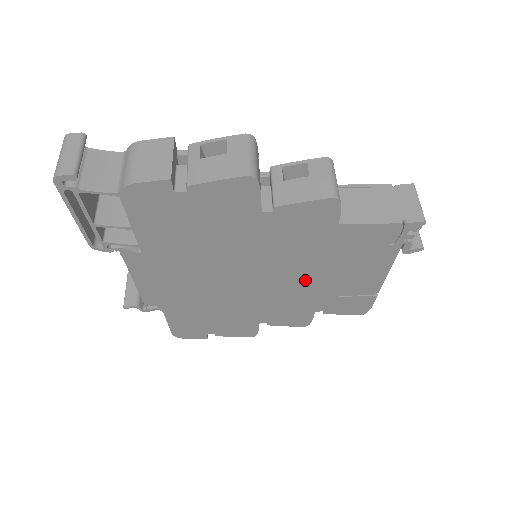
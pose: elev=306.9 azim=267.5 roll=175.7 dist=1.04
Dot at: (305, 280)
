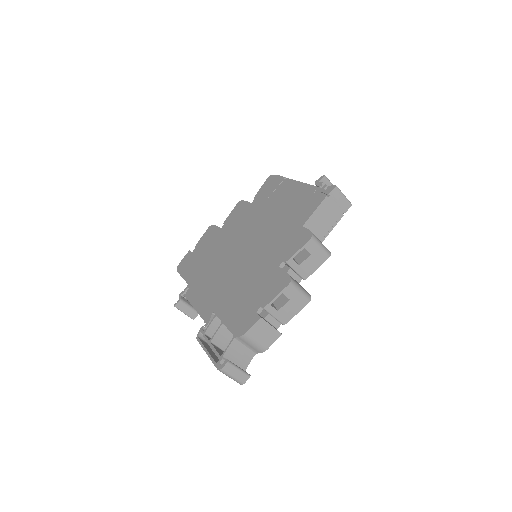
Dot at: occluded
